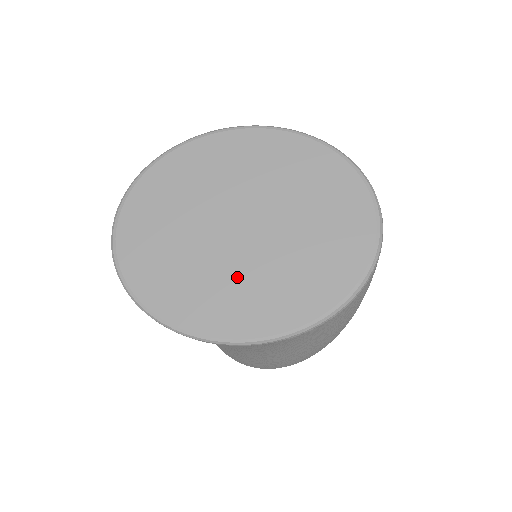
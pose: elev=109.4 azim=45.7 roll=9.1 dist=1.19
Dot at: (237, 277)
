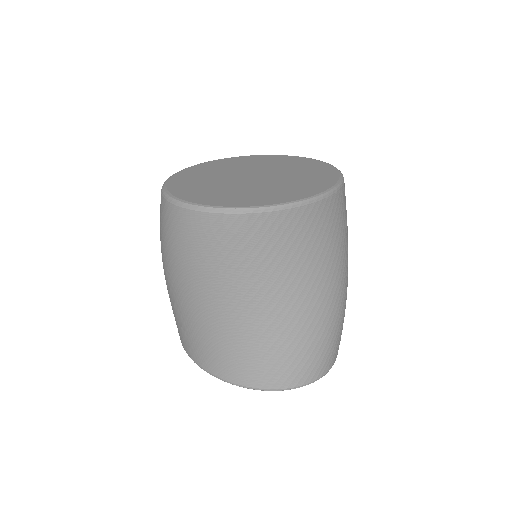
Dot at: (279, 184)
